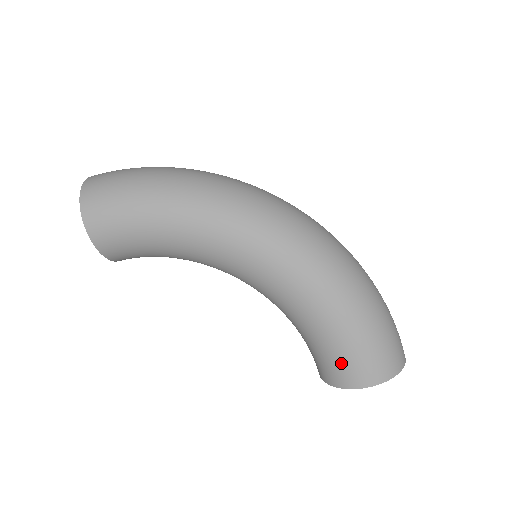
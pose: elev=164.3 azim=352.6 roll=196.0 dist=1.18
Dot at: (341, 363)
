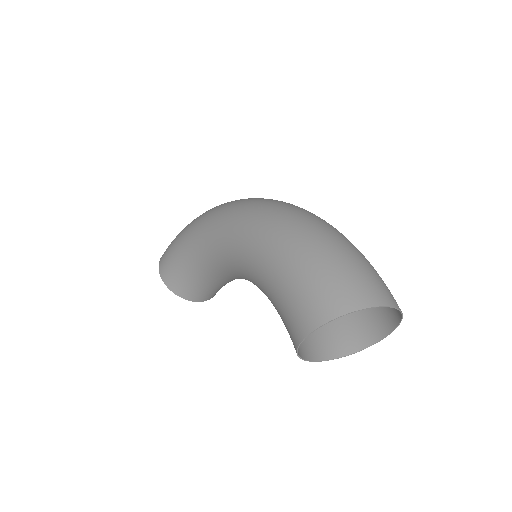
Dot at: (286, 314)
